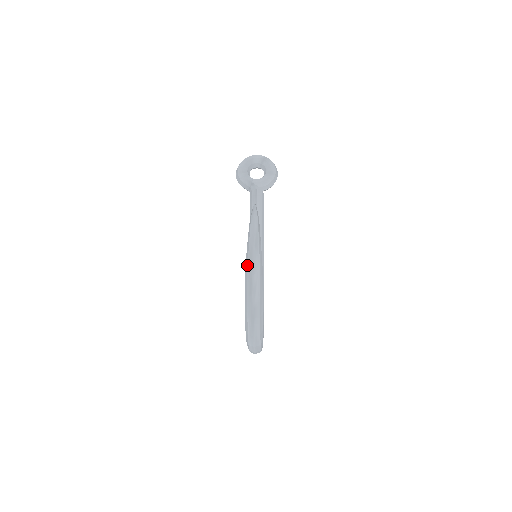
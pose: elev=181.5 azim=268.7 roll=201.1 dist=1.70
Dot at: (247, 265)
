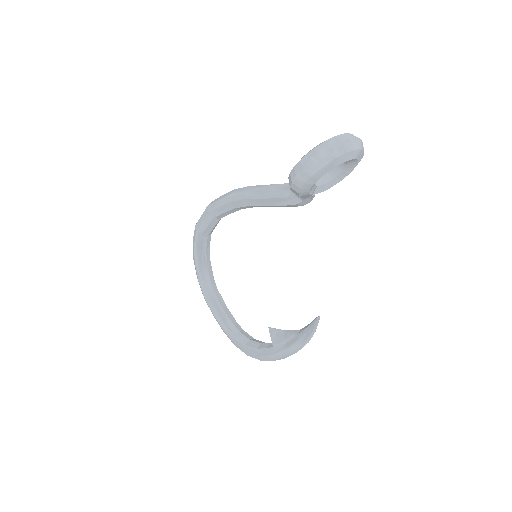
Dot at: (278, 359)
